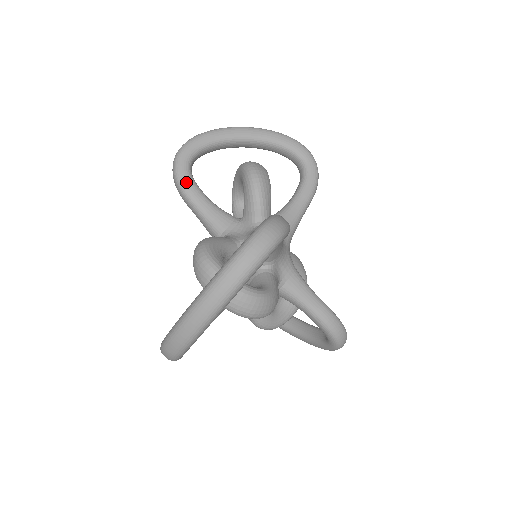
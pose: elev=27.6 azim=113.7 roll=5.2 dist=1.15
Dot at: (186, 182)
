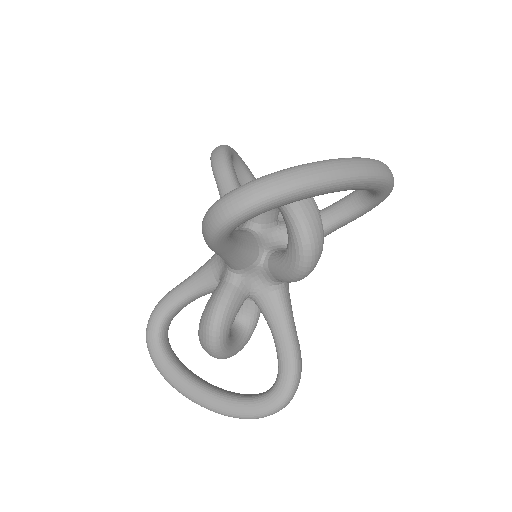
Dot at: (231, 160)
